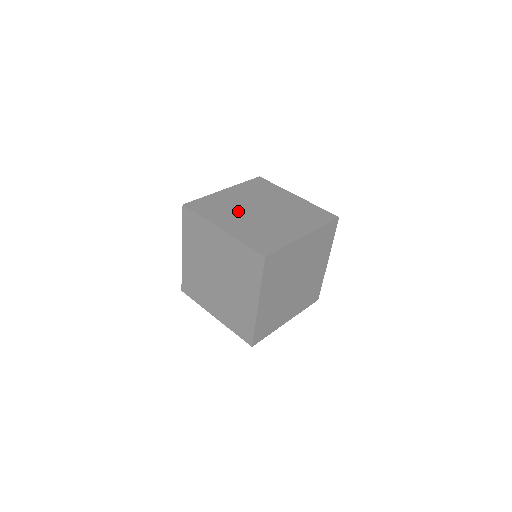
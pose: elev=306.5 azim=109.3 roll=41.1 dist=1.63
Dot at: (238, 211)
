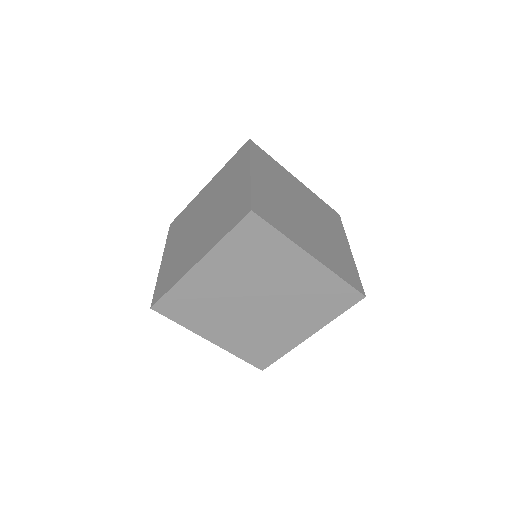
Dot at: (284, 189)
